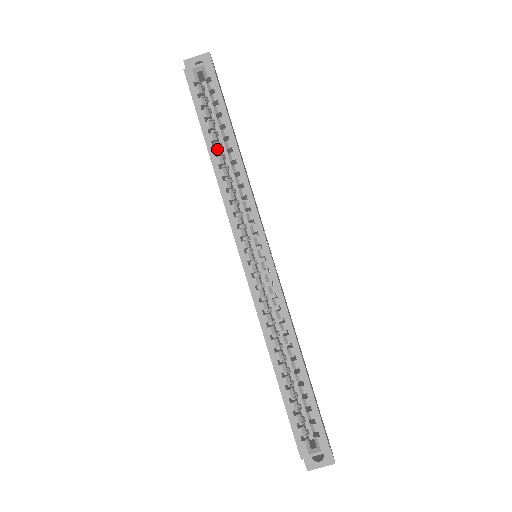
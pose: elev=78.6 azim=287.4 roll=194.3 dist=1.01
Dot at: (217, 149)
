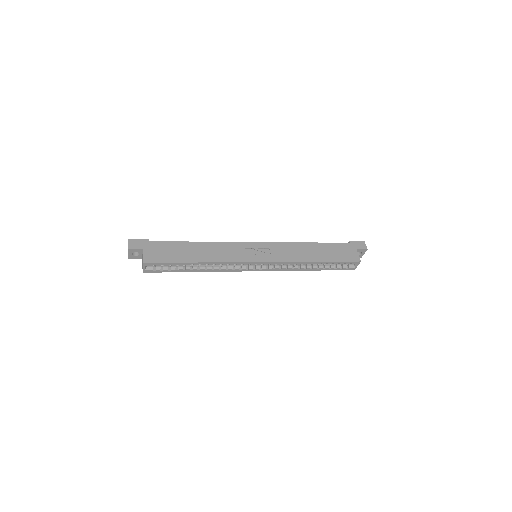
Dot at: (196, 269)
